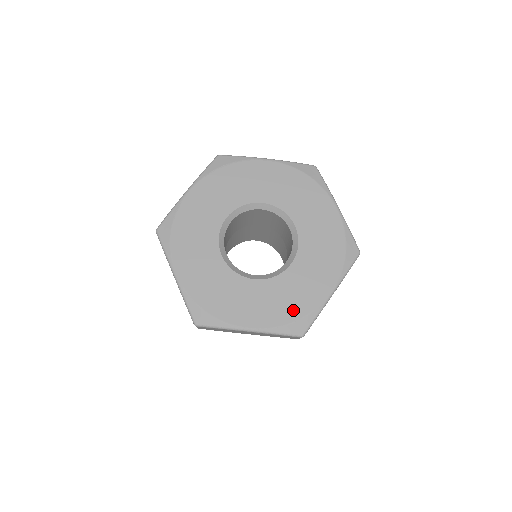
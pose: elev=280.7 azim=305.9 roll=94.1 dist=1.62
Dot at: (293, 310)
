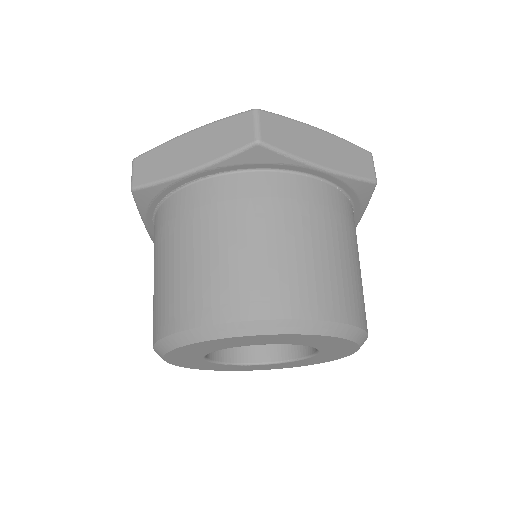
Dot at: occluded
